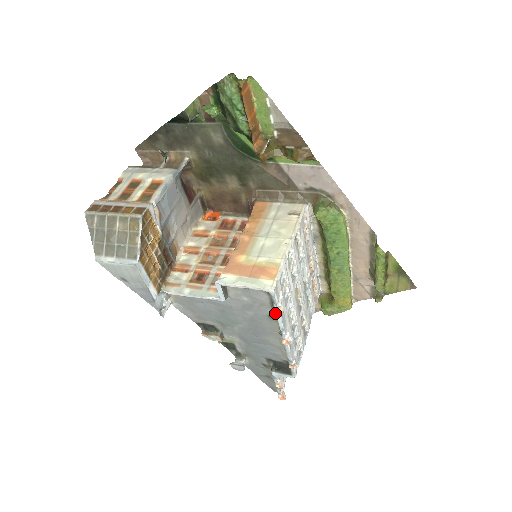
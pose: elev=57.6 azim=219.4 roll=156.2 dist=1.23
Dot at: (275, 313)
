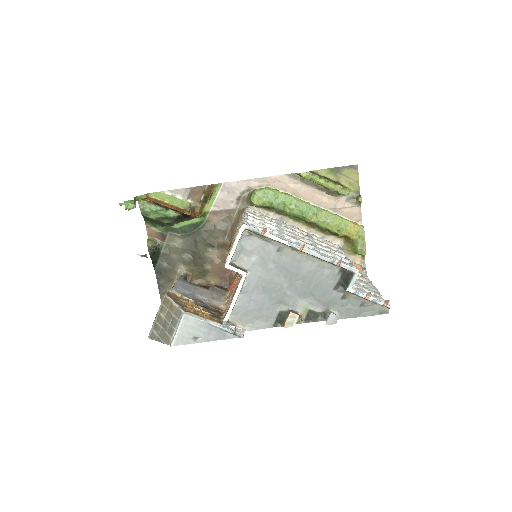
Dot at: (273, 242)
